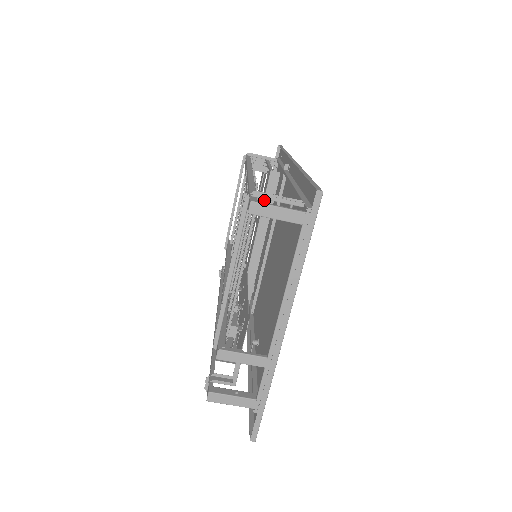
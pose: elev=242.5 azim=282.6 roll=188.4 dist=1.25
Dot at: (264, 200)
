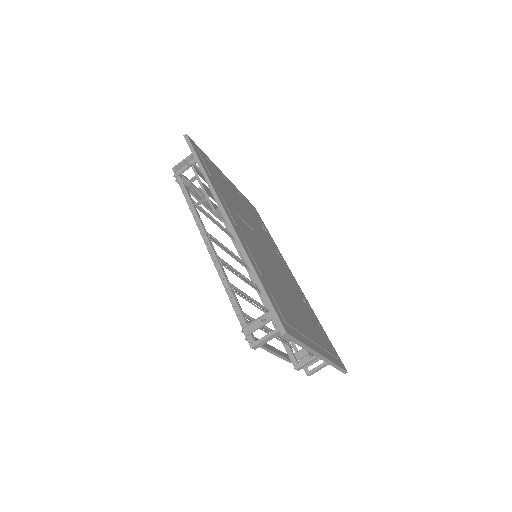
Dot at: occluded
